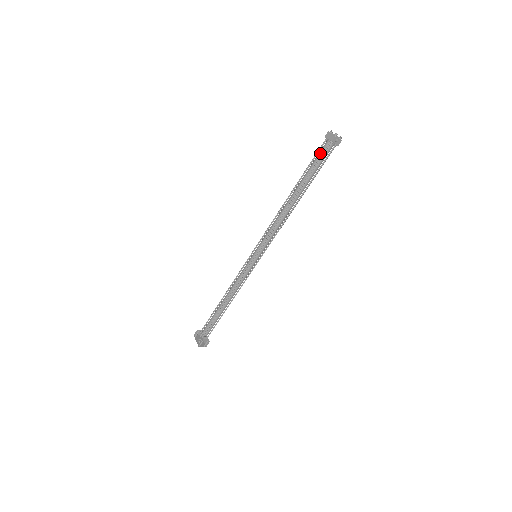
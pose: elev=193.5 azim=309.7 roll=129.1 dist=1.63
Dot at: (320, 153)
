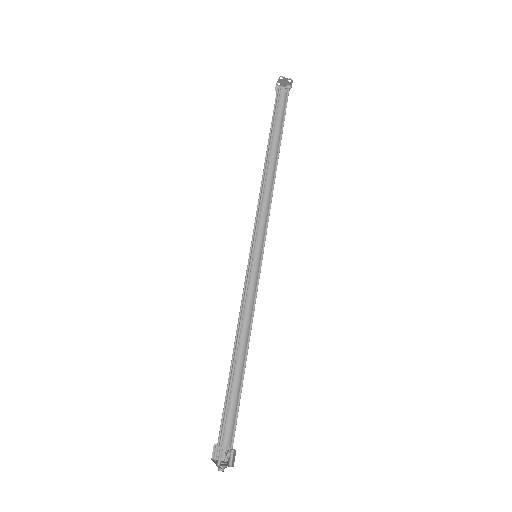
Dot at: (279, 108)
